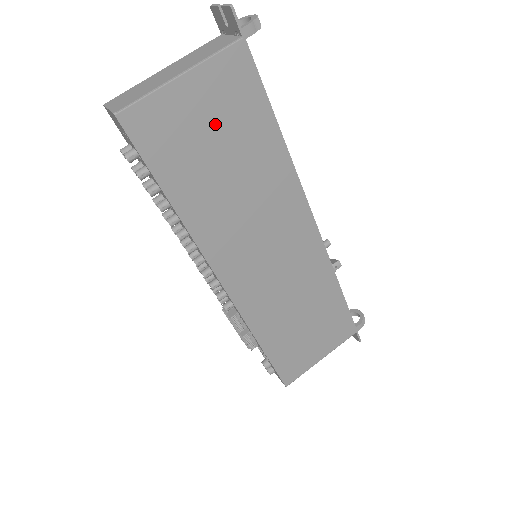
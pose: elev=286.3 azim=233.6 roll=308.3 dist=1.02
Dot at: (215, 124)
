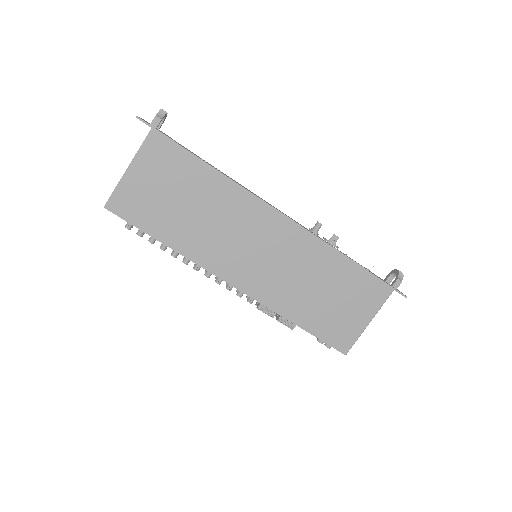
Dot at: (164, 184)
